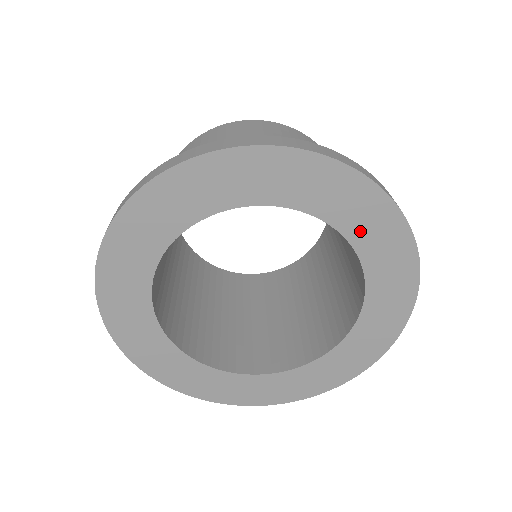
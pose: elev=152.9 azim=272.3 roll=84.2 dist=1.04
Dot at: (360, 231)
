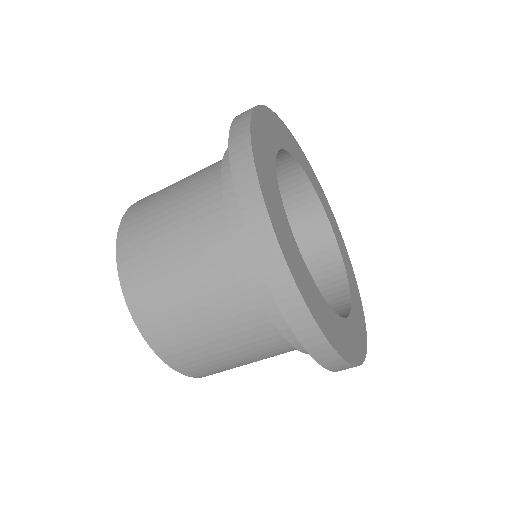
Dot at: (331, 221)
